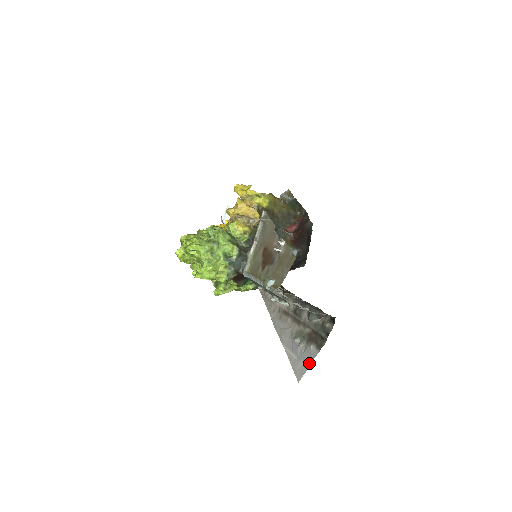
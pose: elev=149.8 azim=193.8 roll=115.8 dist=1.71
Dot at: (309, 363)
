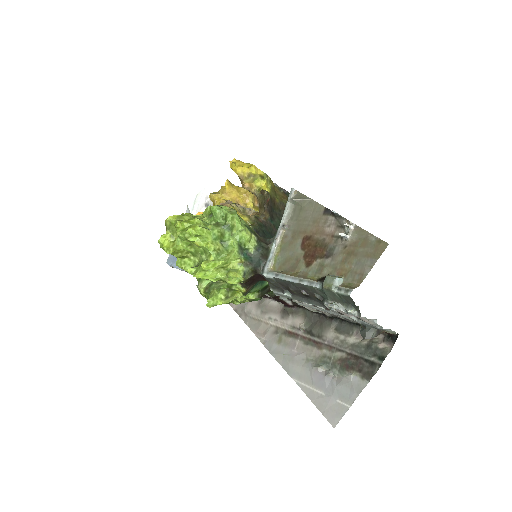
Dot at: (351, 399)
